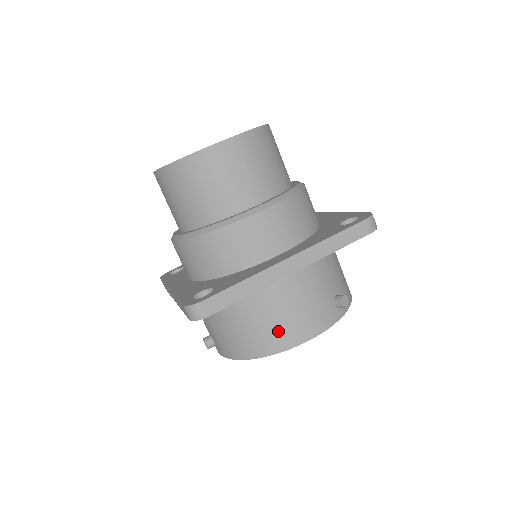
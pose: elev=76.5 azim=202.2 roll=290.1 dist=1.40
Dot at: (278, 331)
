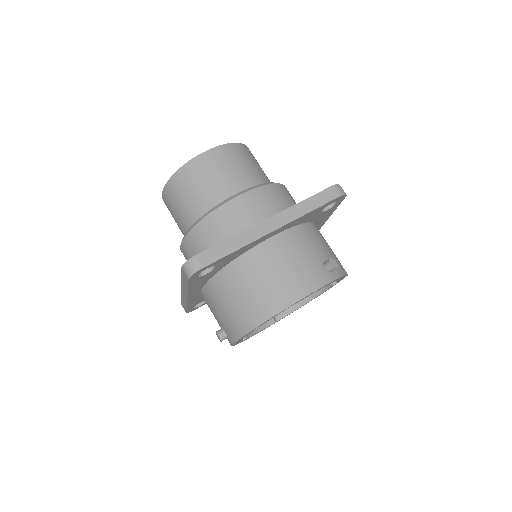
Dot at: (273, 292)
